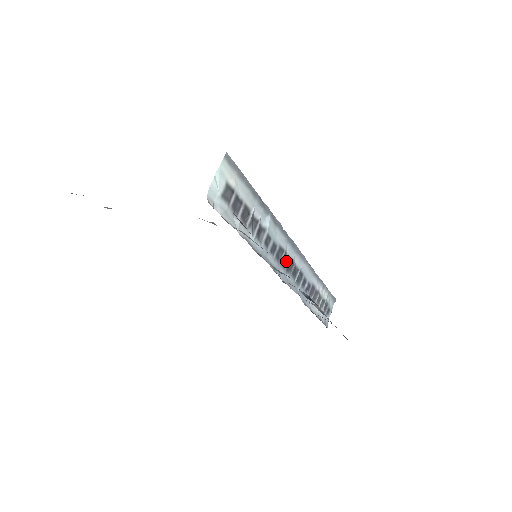
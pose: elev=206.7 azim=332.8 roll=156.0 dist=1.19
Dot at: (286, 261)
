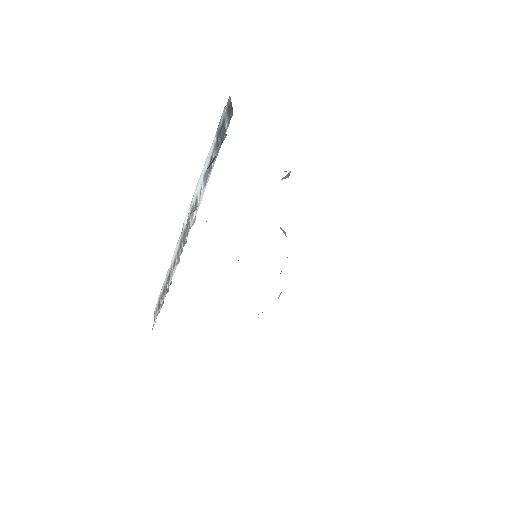
Dot at: occluded
